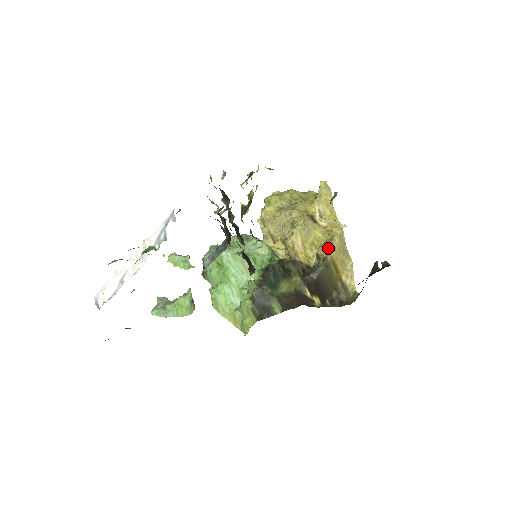
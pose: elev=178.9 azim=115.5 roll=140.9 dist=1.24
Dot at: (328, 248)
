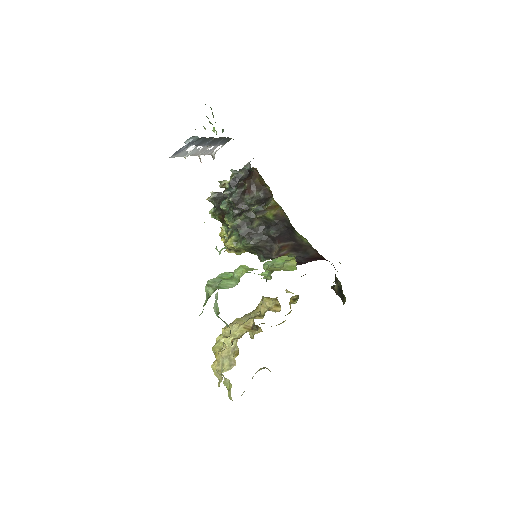
Dot at: occluded
